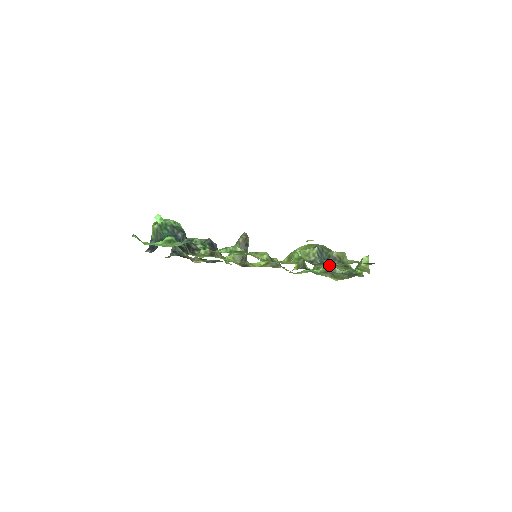
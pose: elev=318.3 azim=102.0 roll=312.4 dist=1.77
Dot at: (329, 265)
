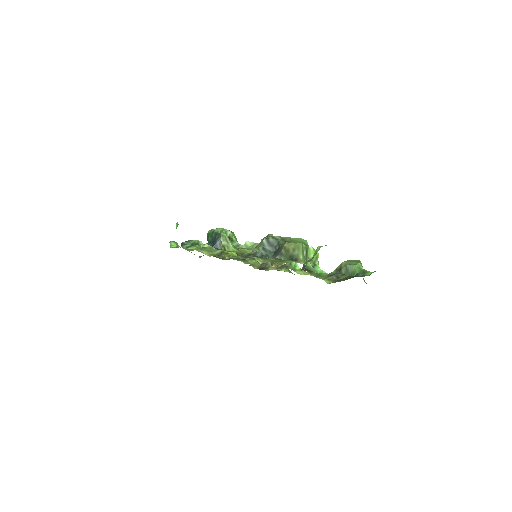
Dot at: occluded
